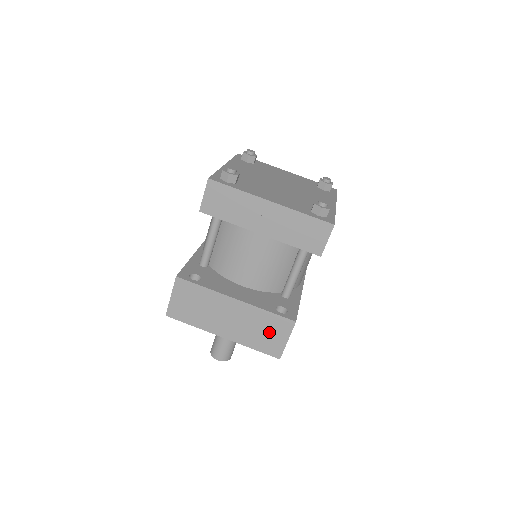
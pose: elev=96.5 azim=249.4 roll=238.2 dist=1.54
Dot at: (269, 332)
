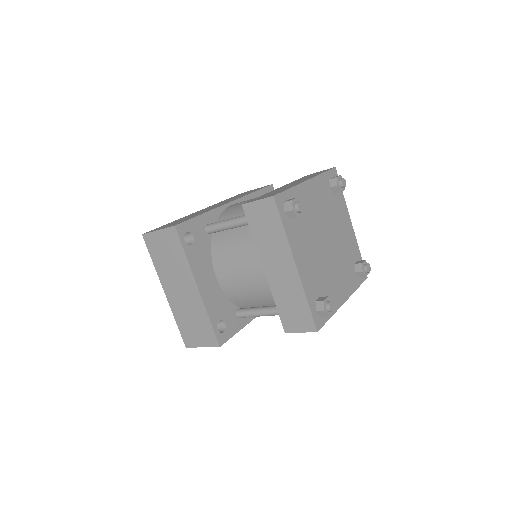
Dot at: (197, 329)
